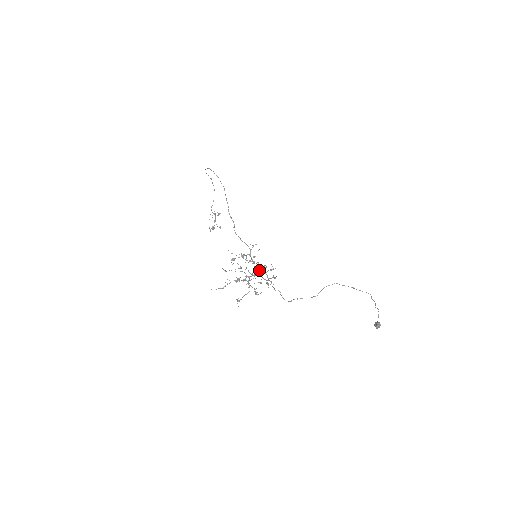
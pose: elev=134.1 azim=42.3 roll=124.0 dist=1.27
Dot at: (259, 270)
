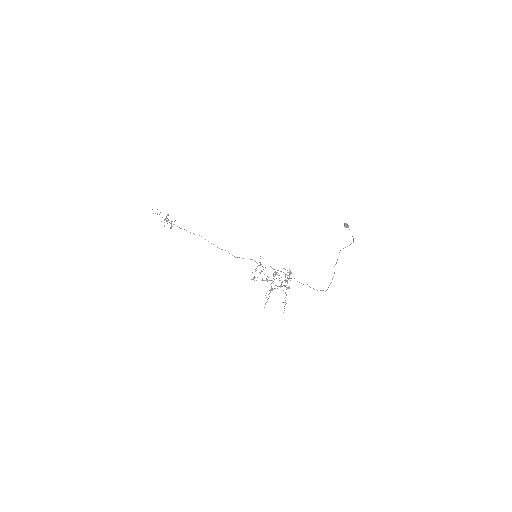
Dot at: (278, 275)
